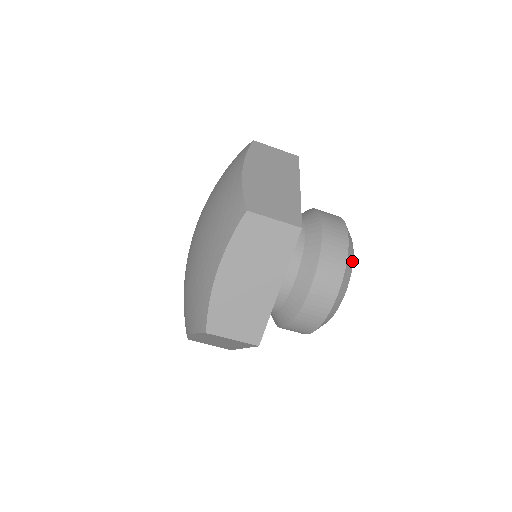
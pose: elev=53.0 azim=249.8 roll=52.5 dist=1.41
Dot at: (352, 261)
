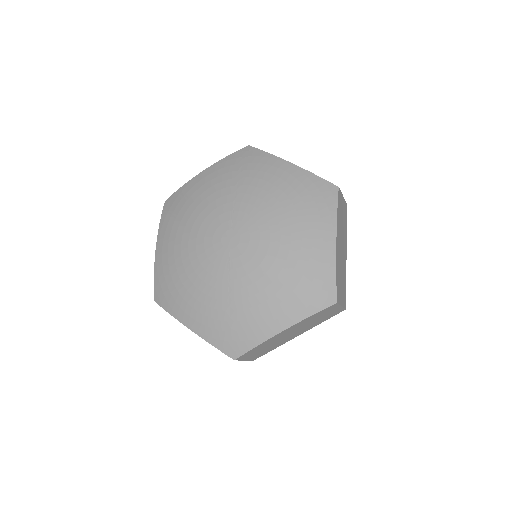
Dot at: occluded
